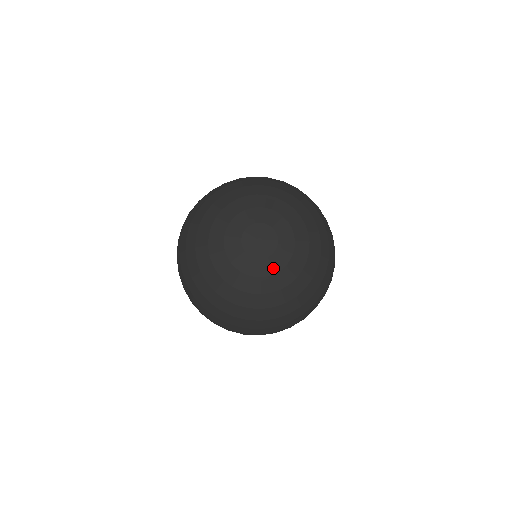
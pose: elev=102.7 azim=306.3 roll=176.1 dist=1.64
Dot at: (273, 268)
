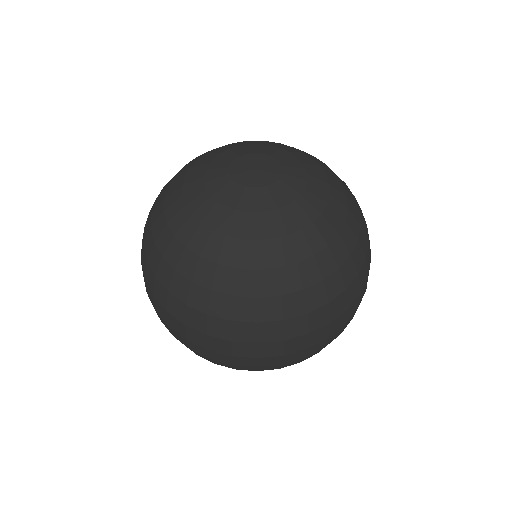
Dot at: (248, 204)
